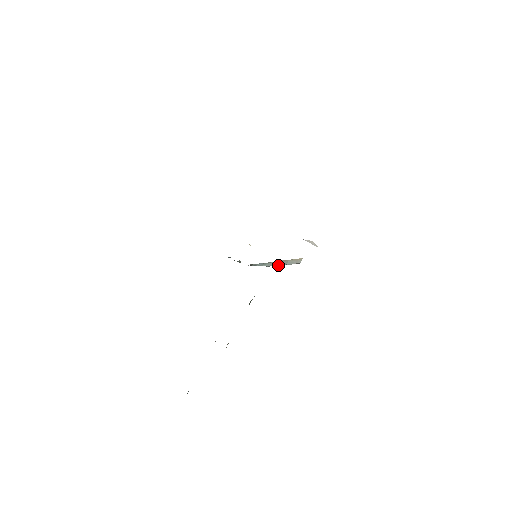
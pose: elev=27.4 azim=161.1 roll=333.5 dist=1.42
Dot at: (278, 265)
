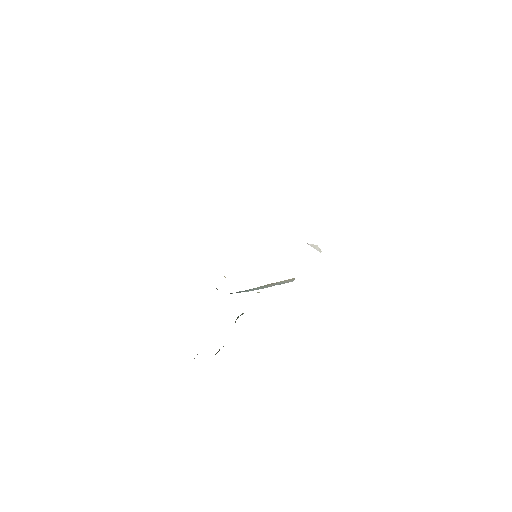
Dot at: (265, 287)
